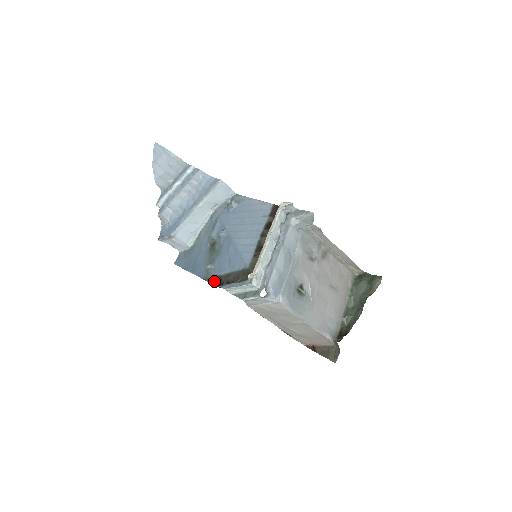
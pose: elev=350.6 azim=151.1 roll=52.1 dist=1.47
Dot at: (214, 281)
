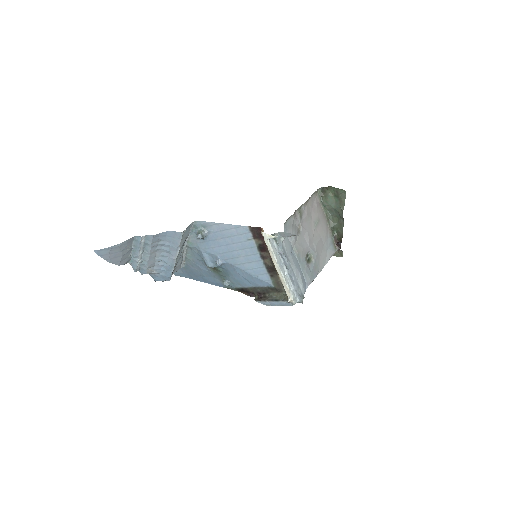
Dot at: (241, 291)
